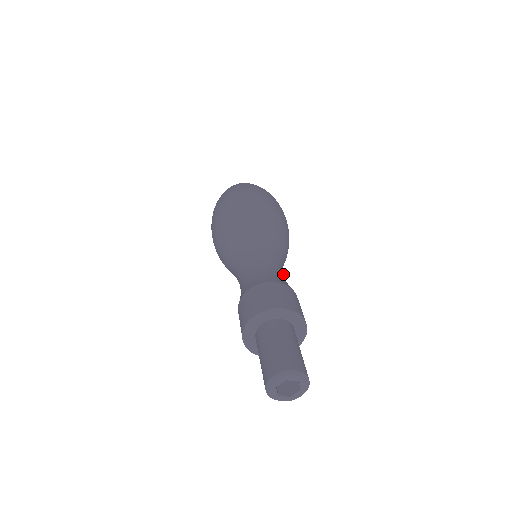
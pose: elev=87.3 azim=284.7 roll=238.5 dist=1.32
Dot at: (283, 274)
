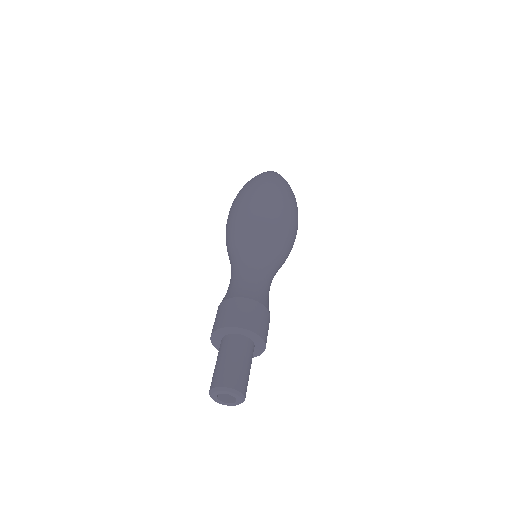
Dot at: (269, 289)
